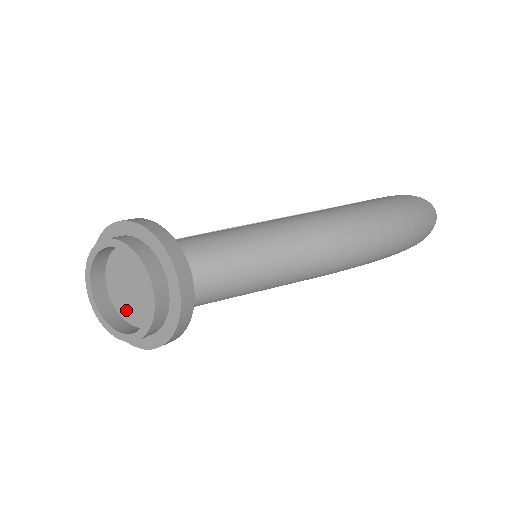
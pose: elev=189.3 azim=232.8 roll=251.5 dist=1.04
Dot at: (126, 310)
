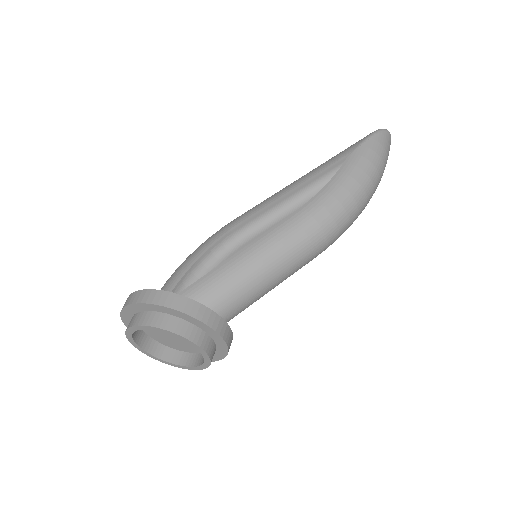
Dot at: (169, 343)
